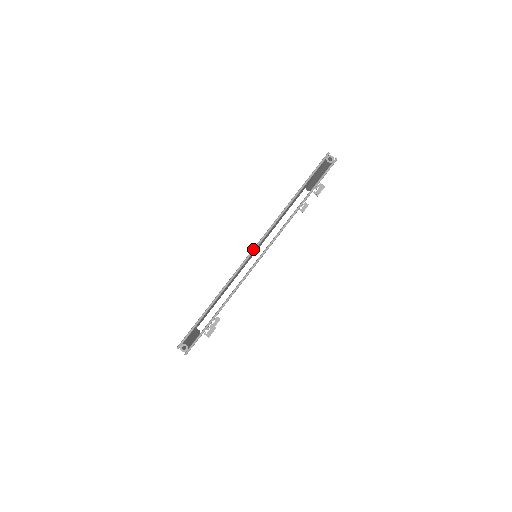
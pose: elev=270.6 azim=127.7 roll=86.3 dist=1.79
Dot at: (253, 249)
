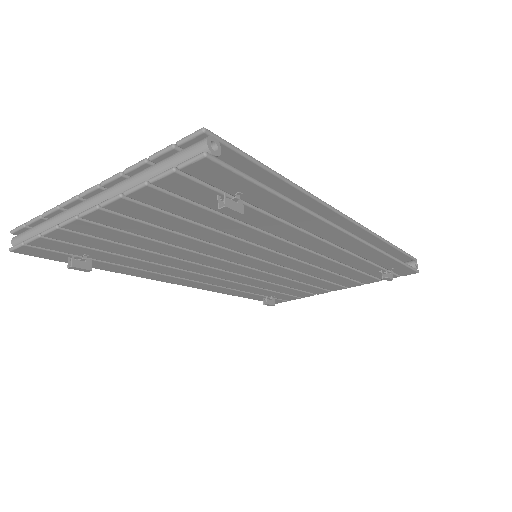
Dot at: occluded
